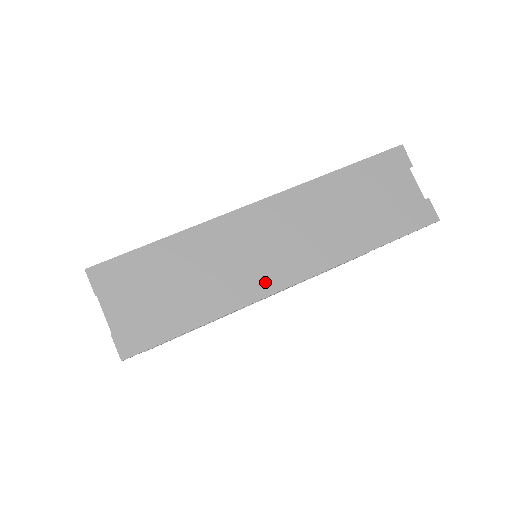
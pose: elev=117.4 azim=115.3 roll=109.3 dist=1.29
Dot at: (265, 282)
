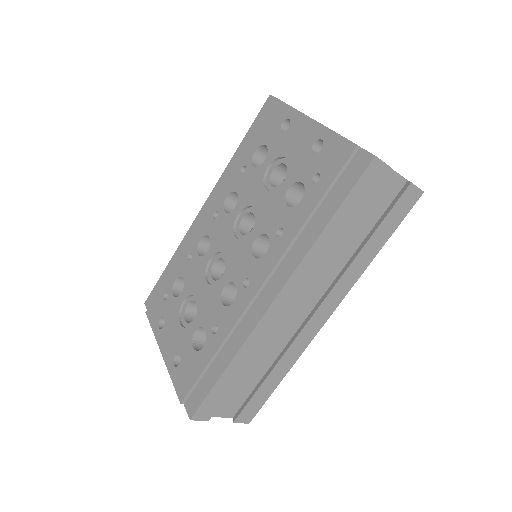
Dot at: (309, 332)
